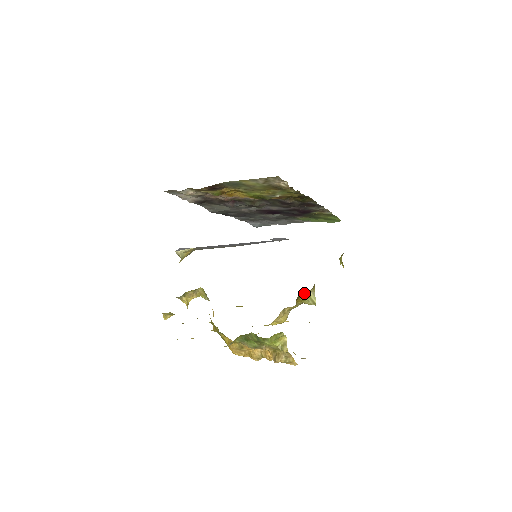
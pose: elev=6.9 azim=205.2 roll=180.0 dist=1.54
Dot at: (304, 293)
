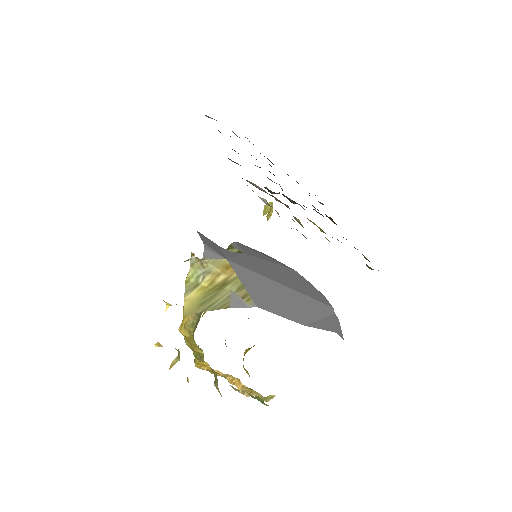
Dot at: occluded
